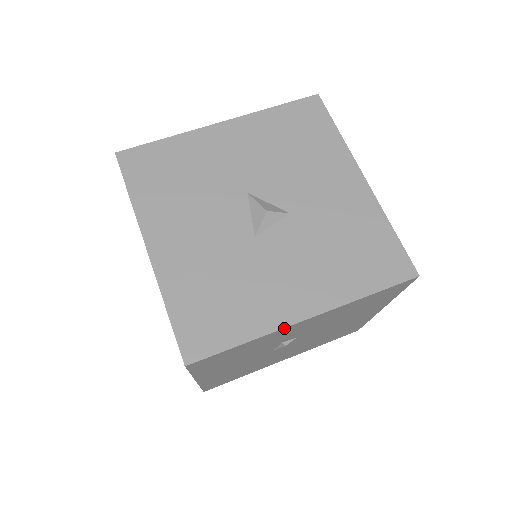
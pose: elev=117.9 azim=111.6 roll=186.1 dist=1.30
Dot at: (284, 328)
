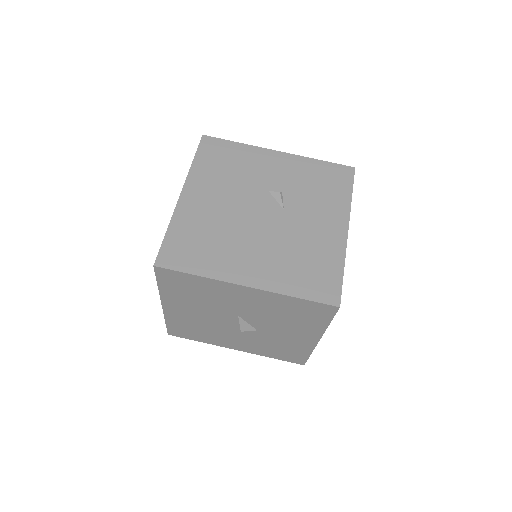
Dot at: (222, 346)
